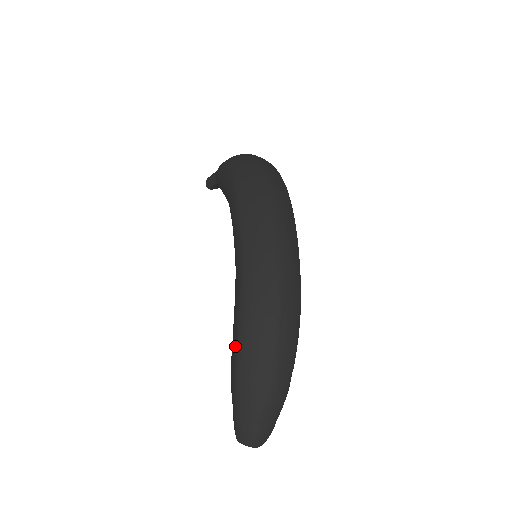
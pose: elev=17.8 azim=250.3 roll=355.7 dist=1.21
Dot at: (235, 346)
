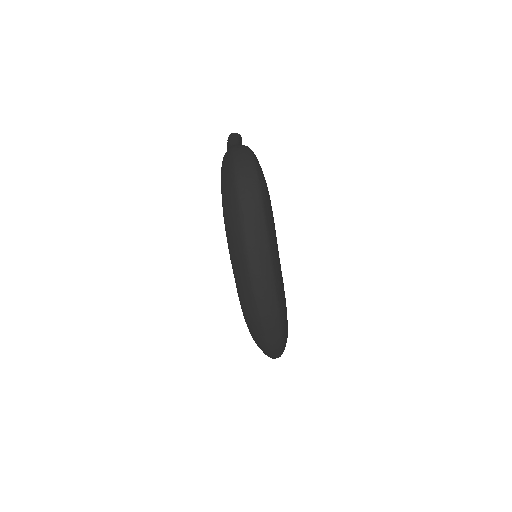
Dot at: occluded
